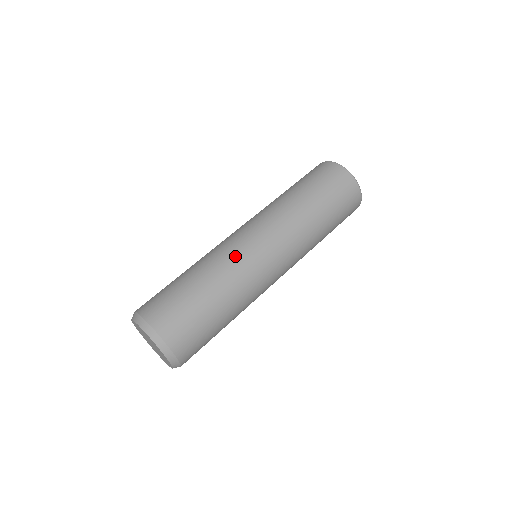
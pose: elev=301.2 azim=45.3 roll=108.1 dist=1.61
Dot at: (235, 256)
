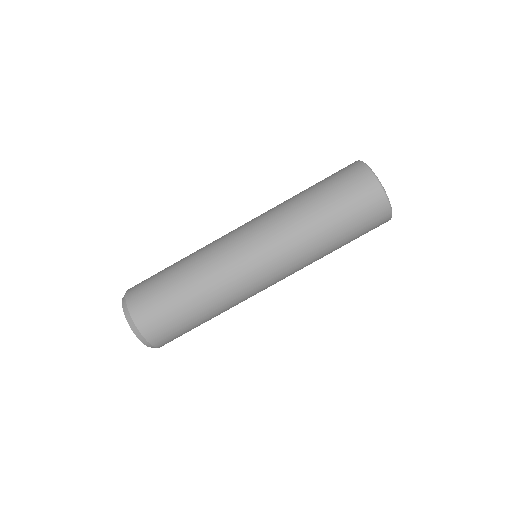
Dot at: (218, 252)
